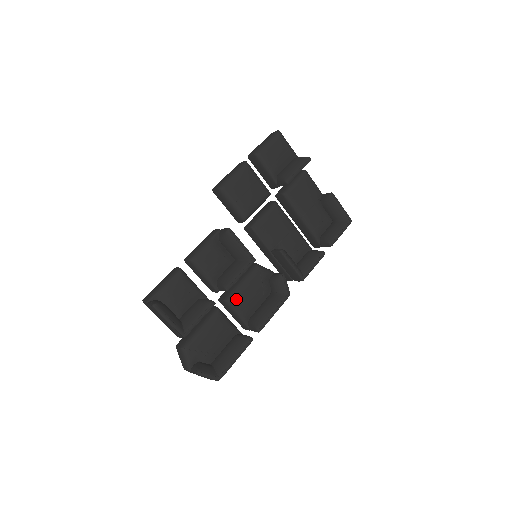
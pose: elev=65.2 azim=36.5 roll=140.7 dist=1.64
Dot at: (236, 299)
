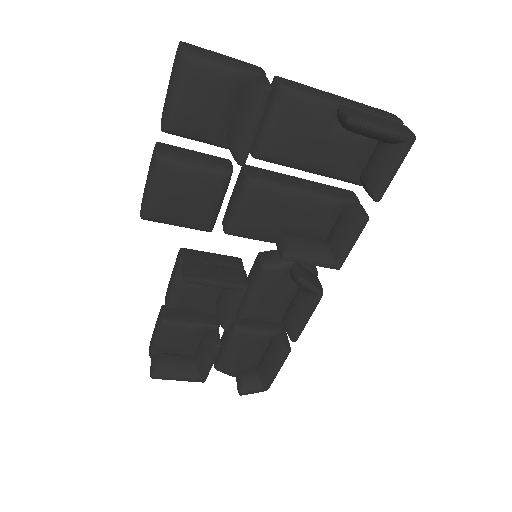
Dot at: (252, 314)
